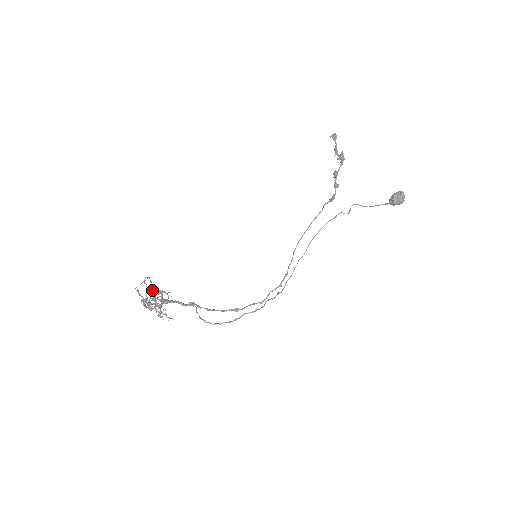
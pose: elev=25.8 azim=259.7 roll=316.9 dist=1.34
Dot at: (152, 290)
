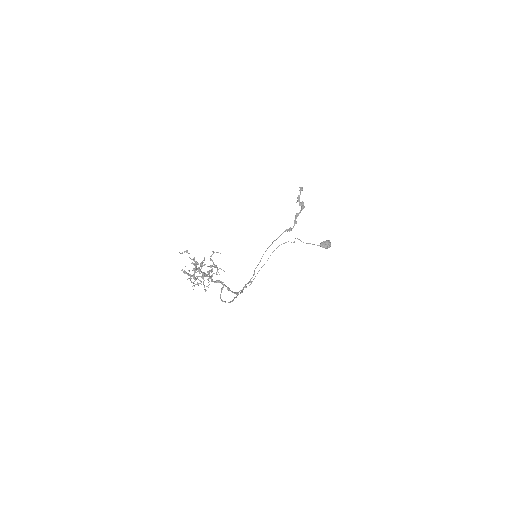
Dot at: occluded
